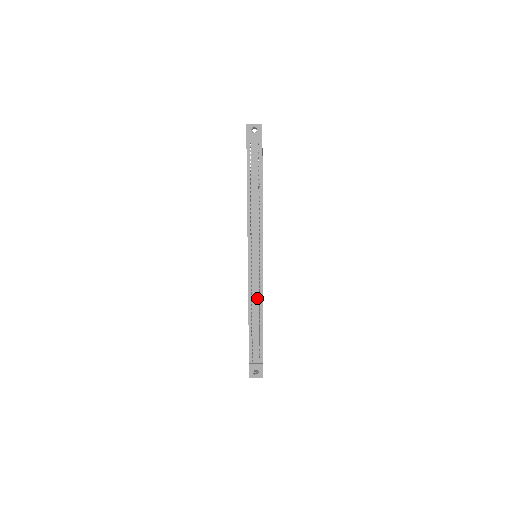
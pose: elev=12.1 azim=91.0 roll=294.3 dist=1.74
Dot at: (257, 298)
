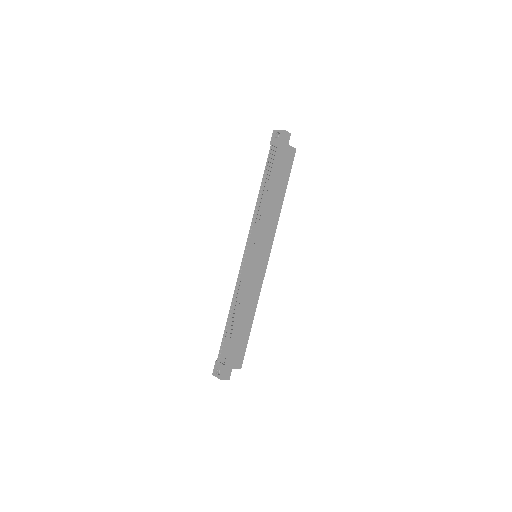
Dot at: (240, 294)
